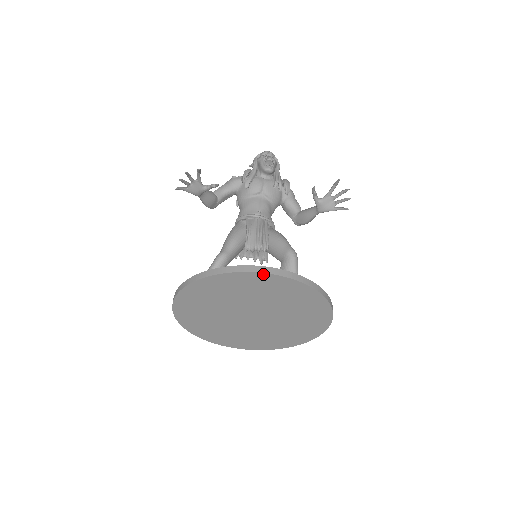
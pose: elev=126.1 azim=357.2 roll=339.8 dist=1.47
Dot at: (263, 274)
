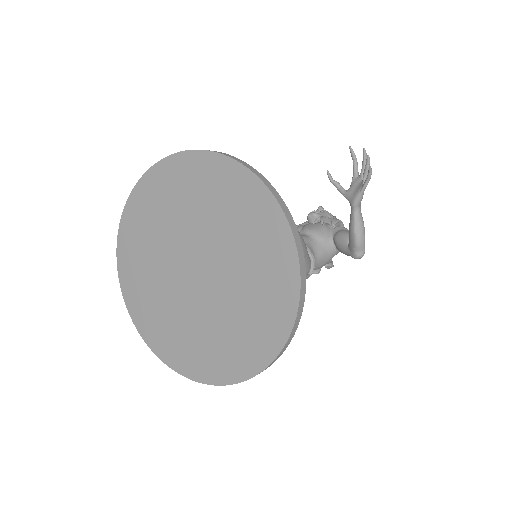
Dot at: (163, 162)
